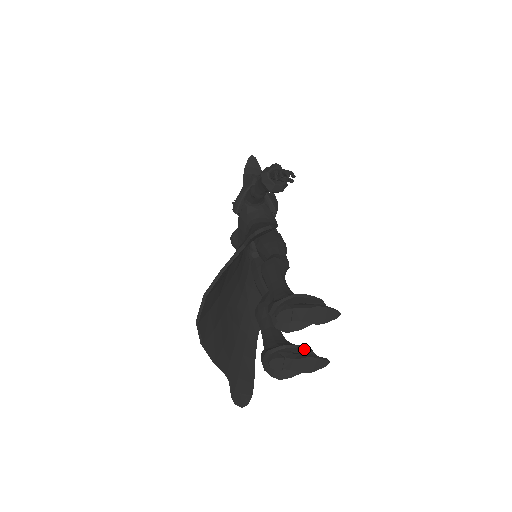
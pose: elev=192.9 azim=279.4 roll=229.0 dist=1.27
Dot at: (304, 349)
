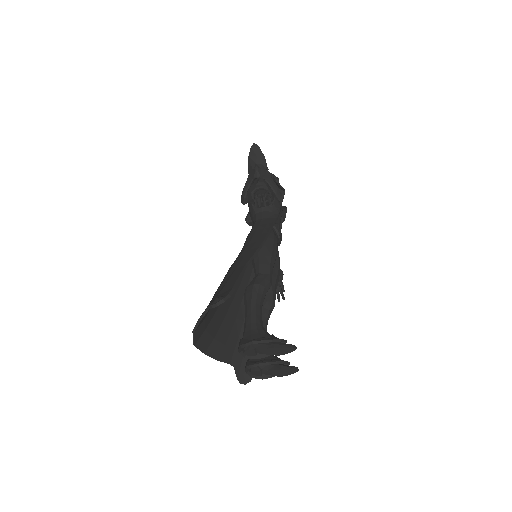
Dot at: (276, 363)
